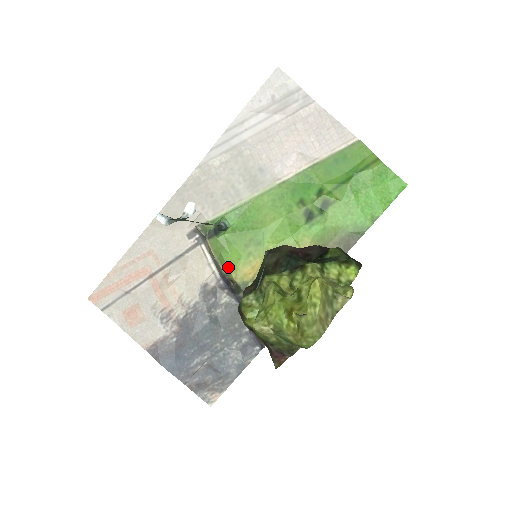
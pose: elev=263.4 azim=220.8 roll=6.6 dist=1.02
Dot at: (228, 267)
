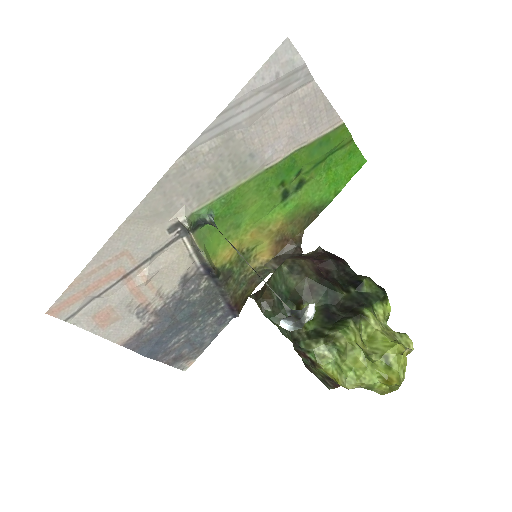
Dot at: (210, 255)
